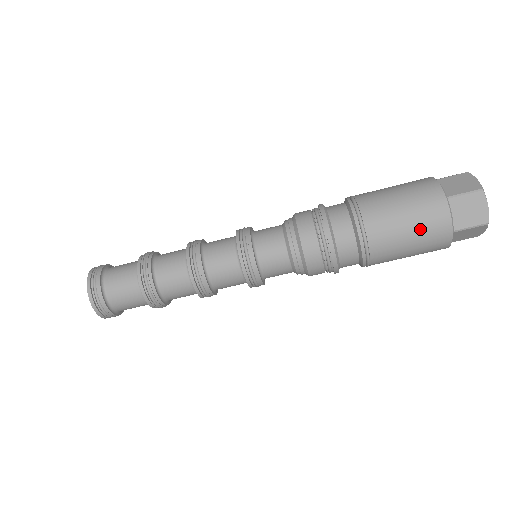
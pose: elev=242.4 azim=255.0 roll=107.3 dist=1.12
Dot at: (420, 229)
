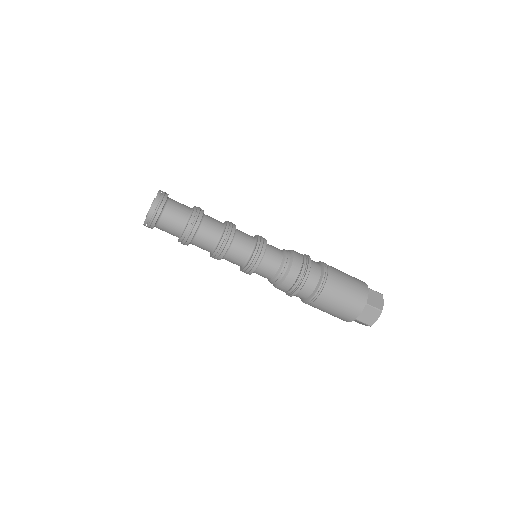
Dot at: (344, 309)
